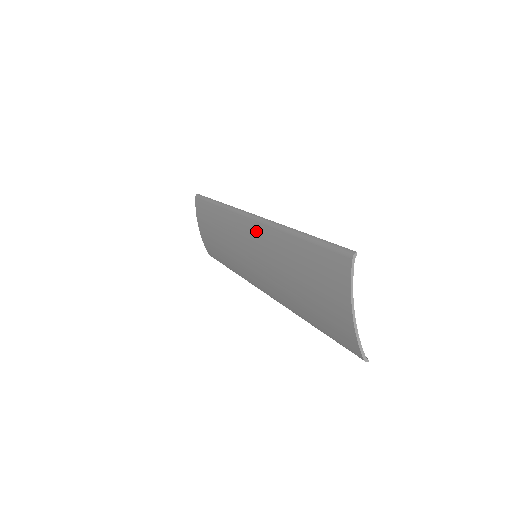
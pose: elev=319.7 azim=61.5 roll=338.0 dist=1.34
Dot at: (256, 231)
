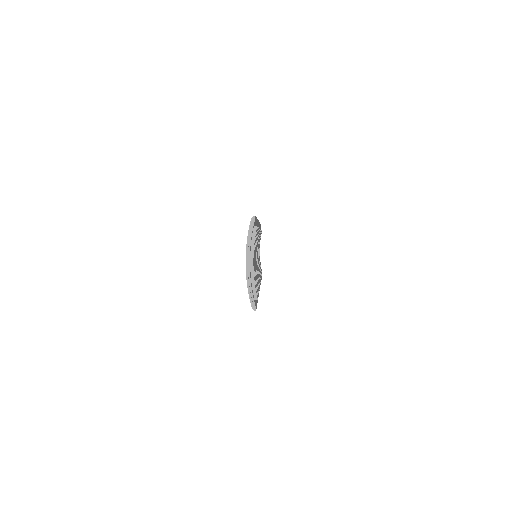
Dot at: occluded
